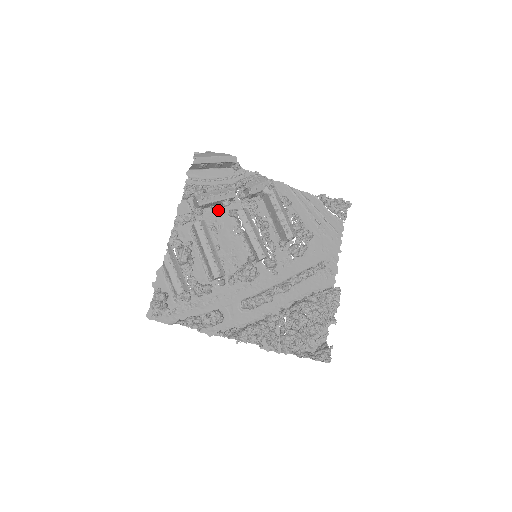
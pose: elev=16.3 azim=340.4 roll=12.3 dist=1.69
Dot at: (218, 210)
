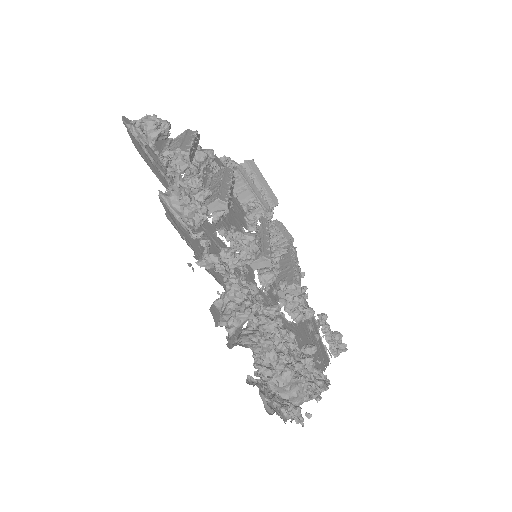
Dot at: (239, 204)
